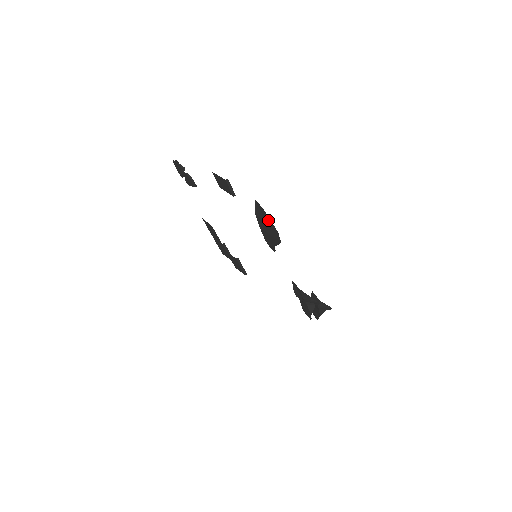
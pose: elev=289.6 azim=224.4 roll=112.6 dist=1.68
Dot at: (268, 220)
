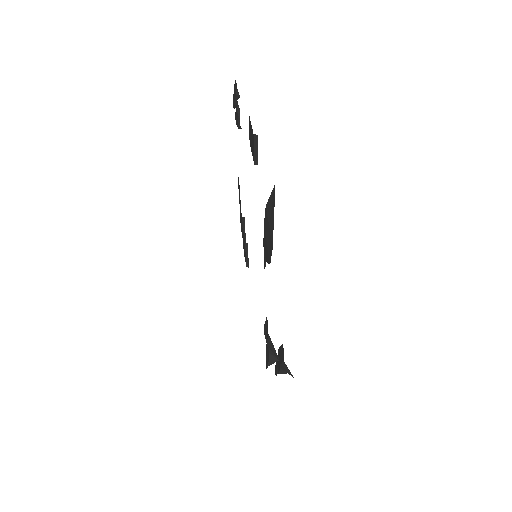
Dot at: (272, 224)
